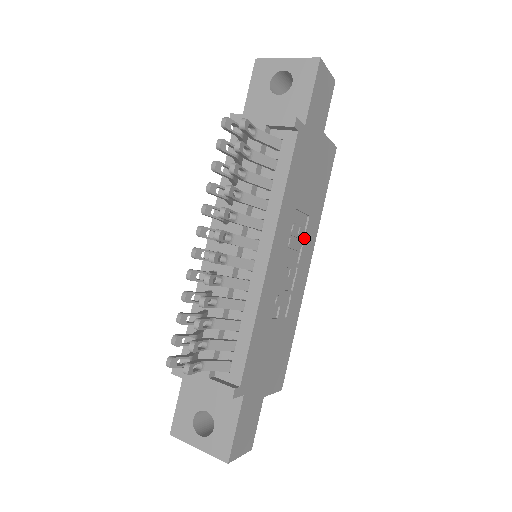
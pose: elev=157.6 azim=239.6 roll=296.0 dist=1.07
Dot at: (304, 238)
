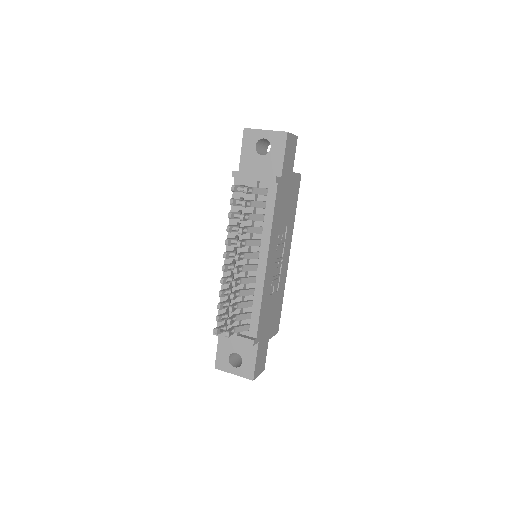
Dot at: (285, 240)
